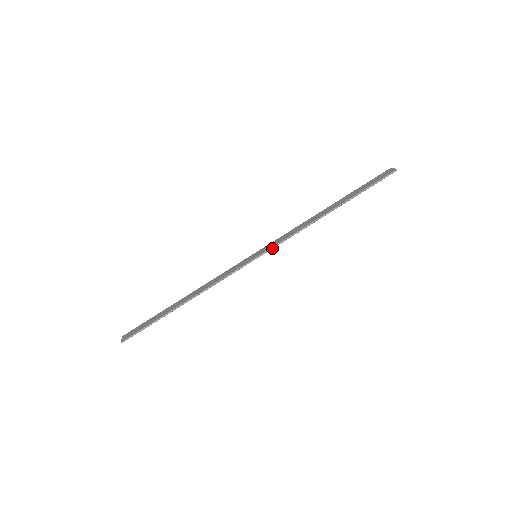
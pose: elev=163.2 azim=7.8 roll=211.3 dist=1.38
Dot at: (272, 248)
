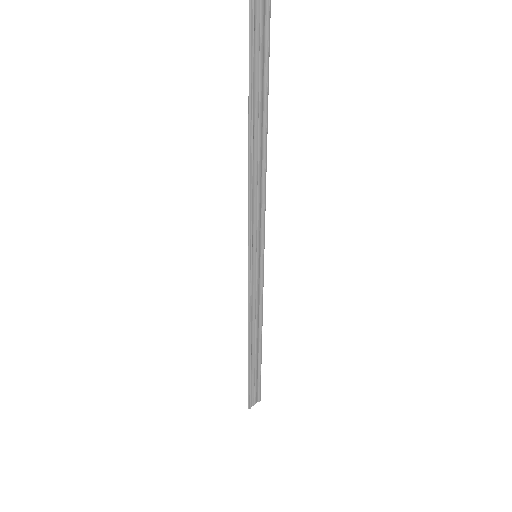
Dot at: (251, 238)
